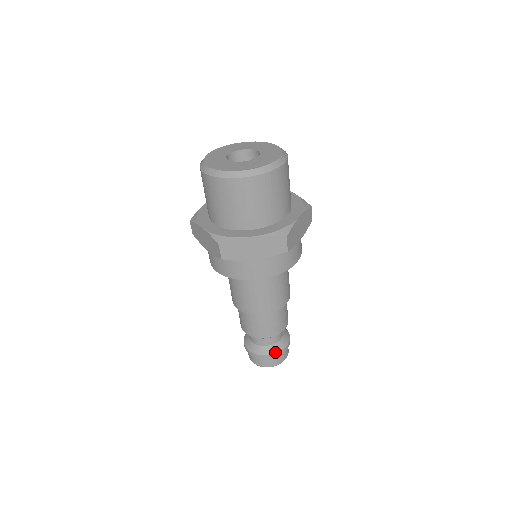
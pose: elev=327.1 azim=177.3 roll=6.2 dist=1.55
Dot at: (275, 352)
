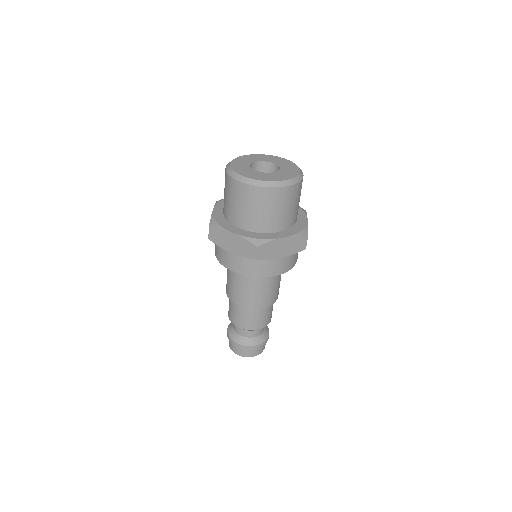
Dot at: (243, 344)
